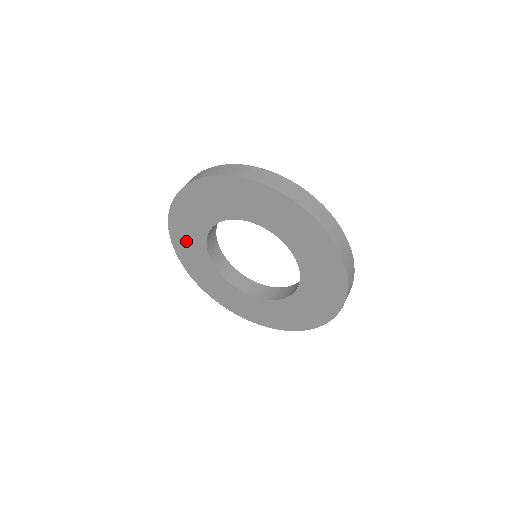
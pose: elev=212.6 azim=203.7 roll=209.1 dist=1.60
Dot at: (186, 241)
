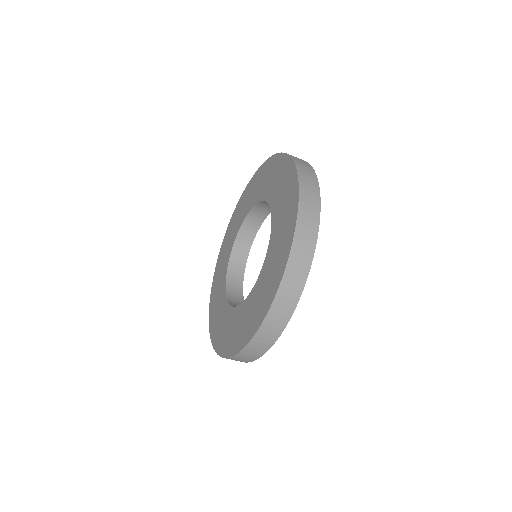
Dot at: (225, 251)
